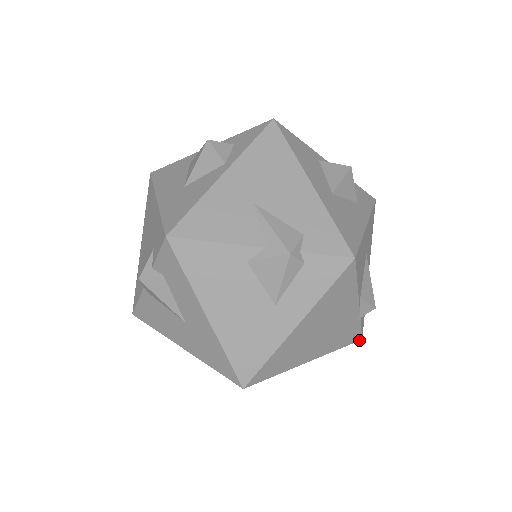
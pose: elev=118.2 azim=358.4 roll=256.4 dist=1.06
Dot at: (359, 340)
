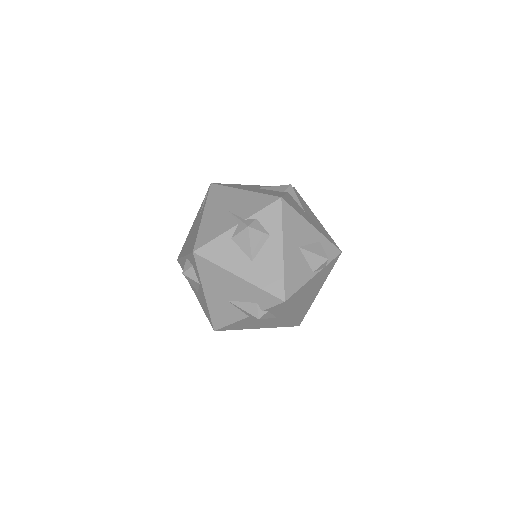
Dot at: (340, 254)
